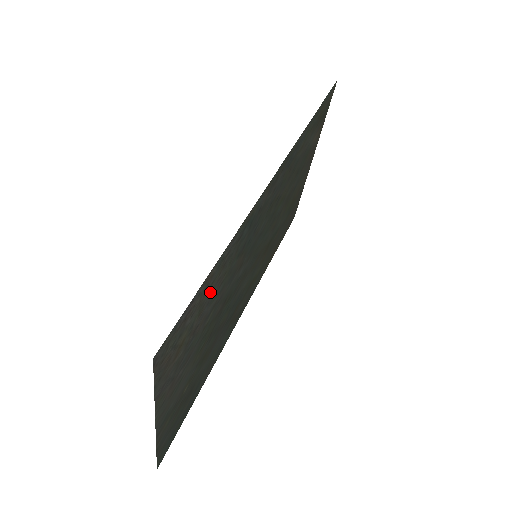
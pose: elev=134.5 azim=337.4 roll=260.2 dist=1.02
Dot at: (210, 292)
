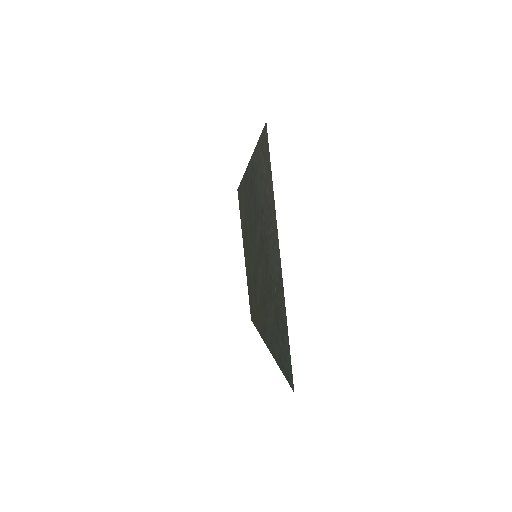
Dot at: (259, 175)
